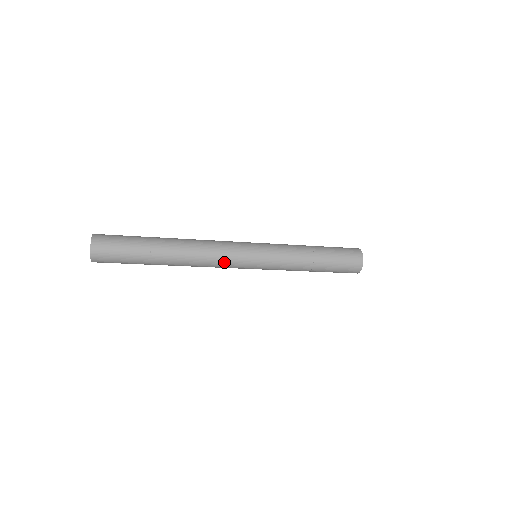
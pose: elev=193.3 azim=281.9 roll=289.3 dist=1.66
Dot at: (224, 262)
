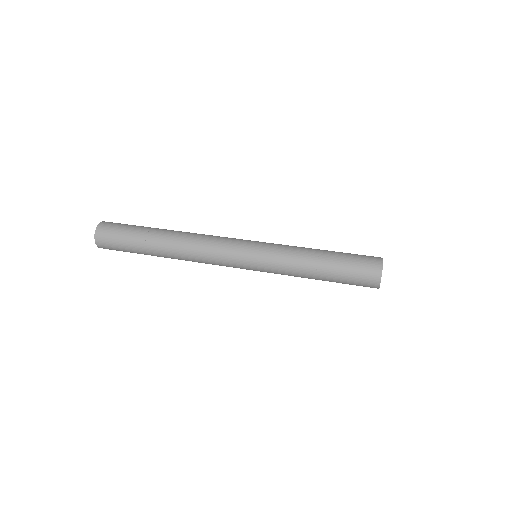
Dot at: occluded
